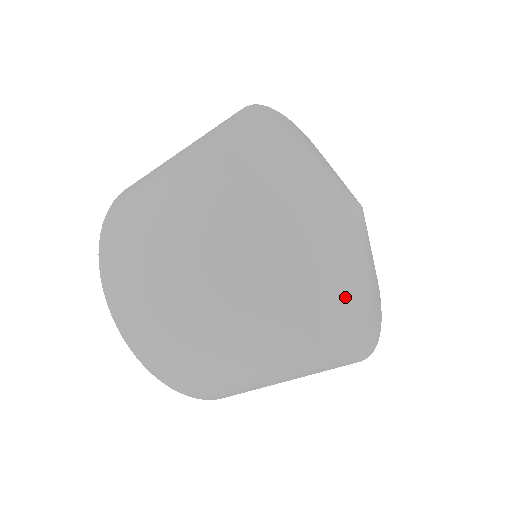
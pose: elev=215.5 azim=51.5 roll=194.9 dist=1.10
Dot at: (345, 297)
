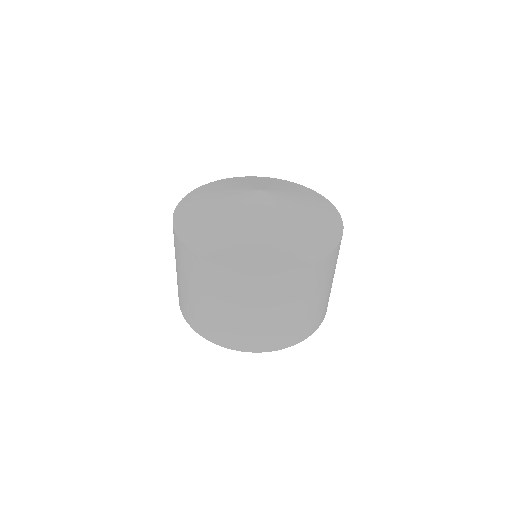
Dot at: (237, 236)
